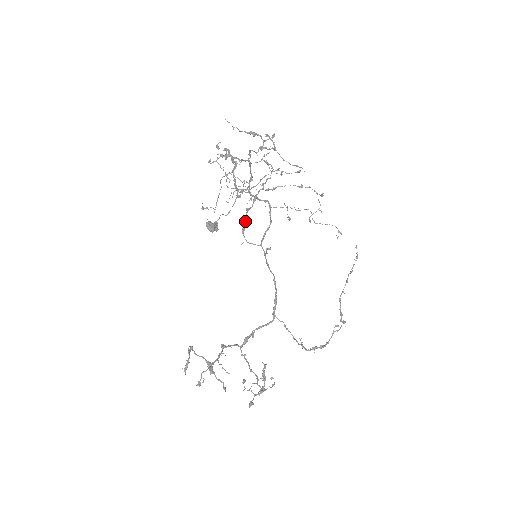
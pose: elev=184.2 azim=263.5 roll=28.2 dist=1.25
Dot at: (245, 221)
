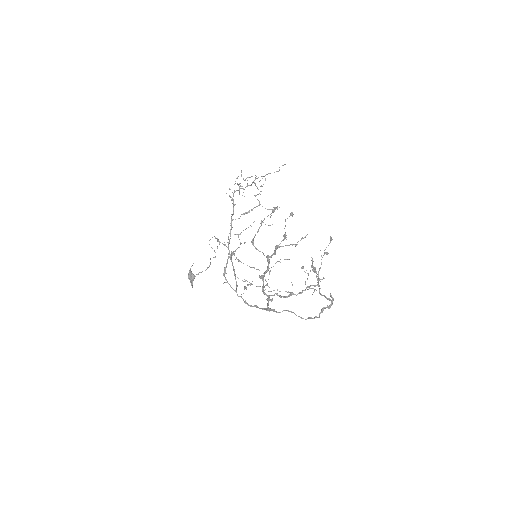
Dot at: (226, 266)
